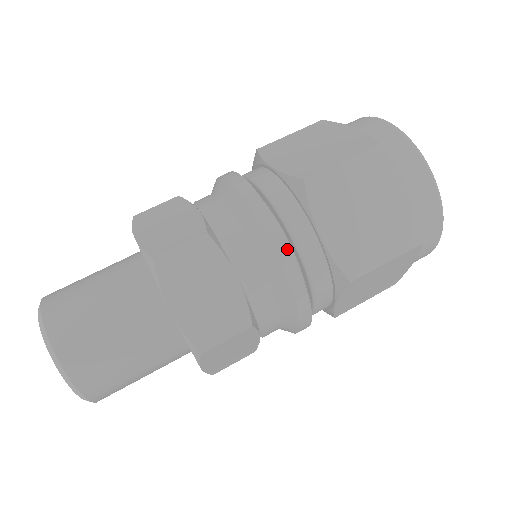
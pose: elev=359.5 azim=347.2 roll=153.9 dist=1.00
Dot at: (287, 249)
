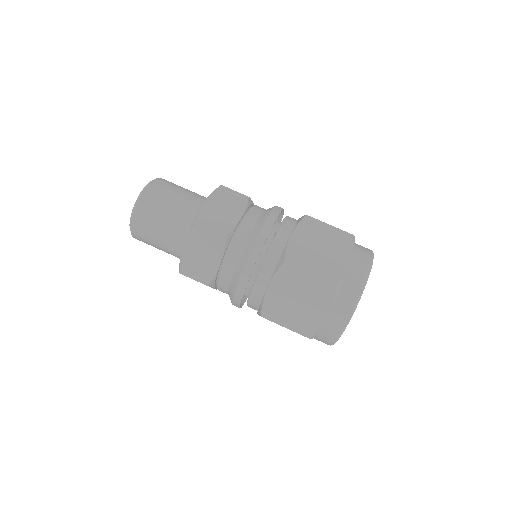
Dot at: (272, 224)
